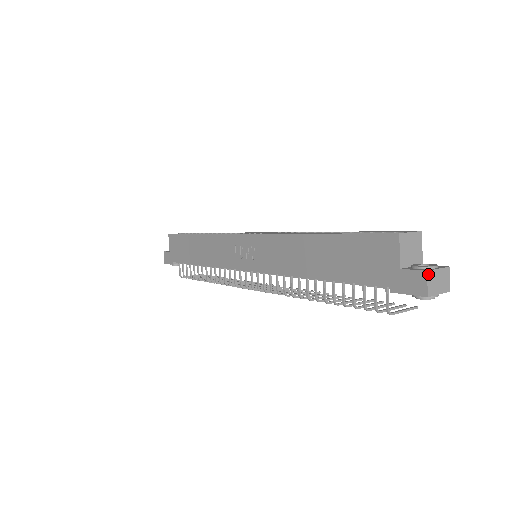
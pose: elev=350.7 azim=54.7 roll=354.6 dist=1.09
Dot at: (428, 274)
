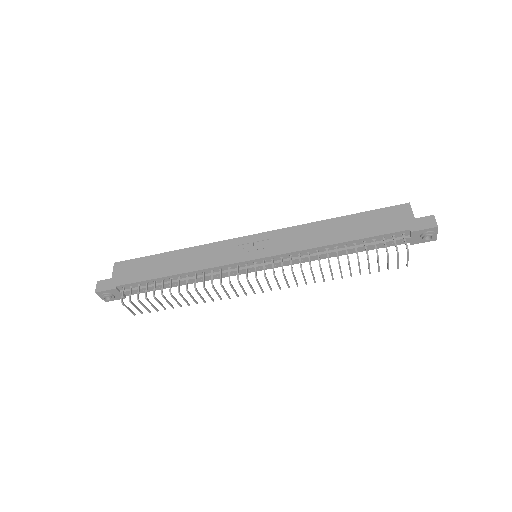
Dot at: (434, 217)
